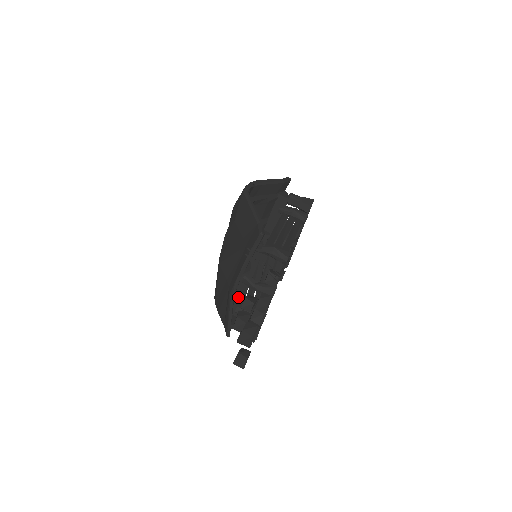
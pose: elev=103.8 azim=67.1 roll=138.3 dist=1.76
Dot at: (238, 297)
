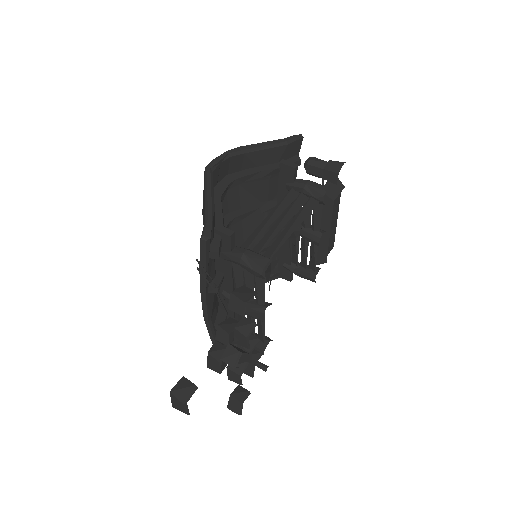
Dot at: (221, 319)
